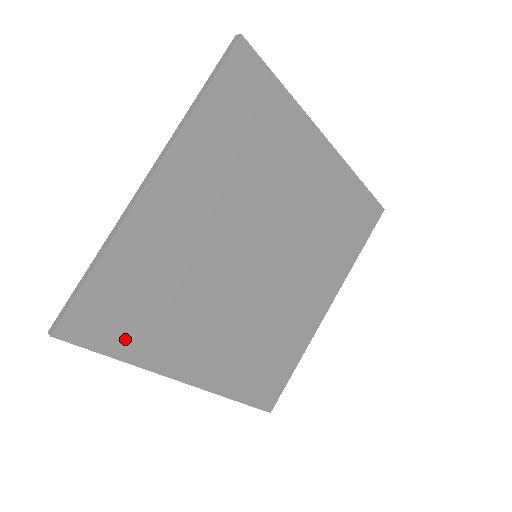
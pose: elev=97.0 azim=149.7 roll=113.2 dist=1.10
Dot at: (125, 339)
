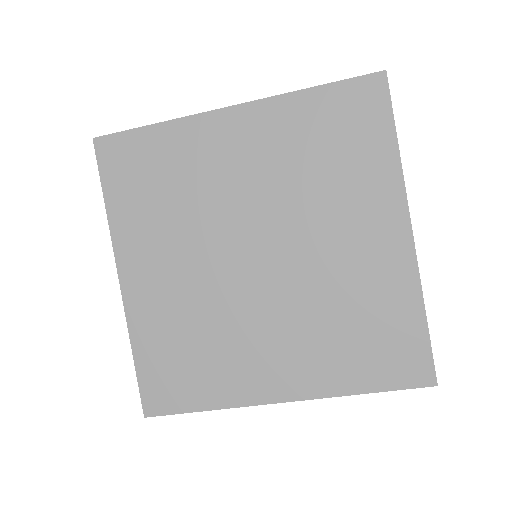
Dot at: (196, 393)
